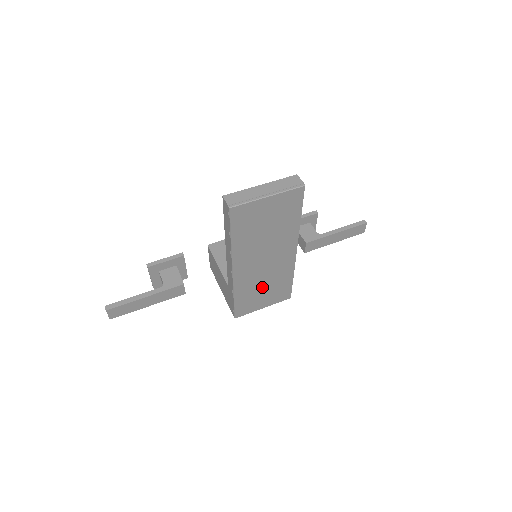
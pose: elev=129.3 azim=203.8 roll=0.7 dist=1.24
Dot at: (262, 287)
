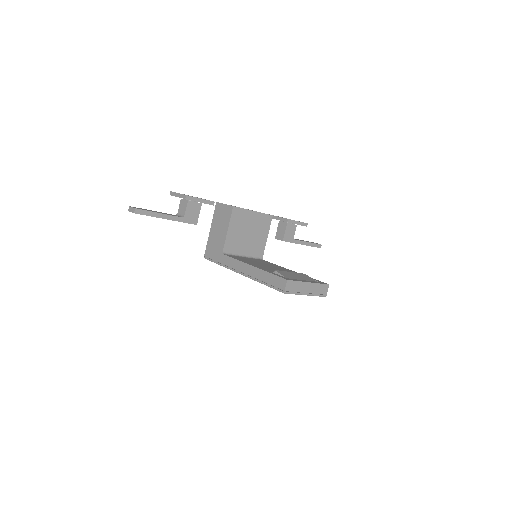
Dot at: occluded
